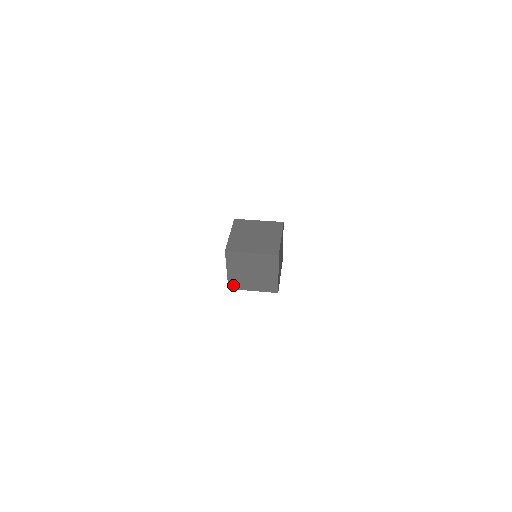
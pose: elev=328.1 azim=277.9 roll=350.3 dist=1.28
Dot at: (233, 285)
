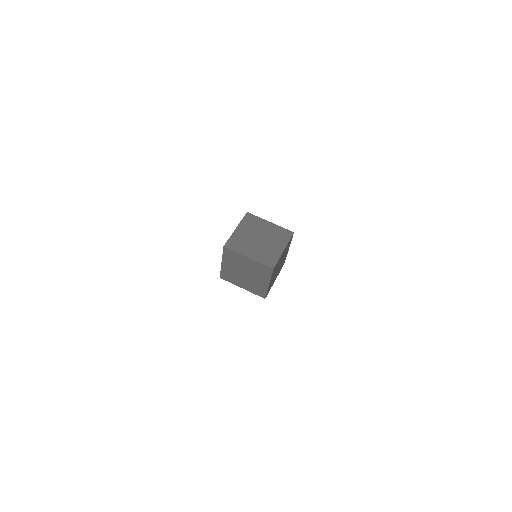
Dot at: (225, 276)
